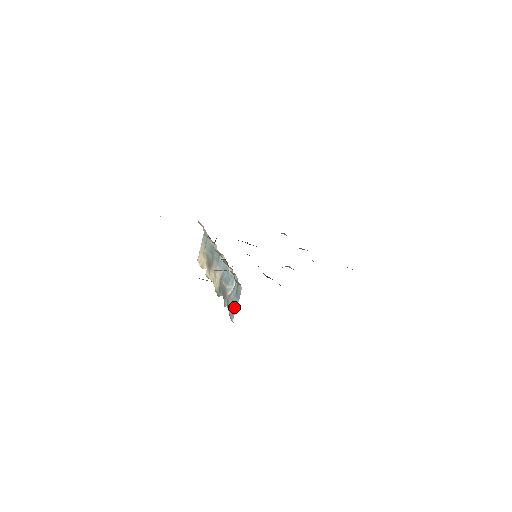
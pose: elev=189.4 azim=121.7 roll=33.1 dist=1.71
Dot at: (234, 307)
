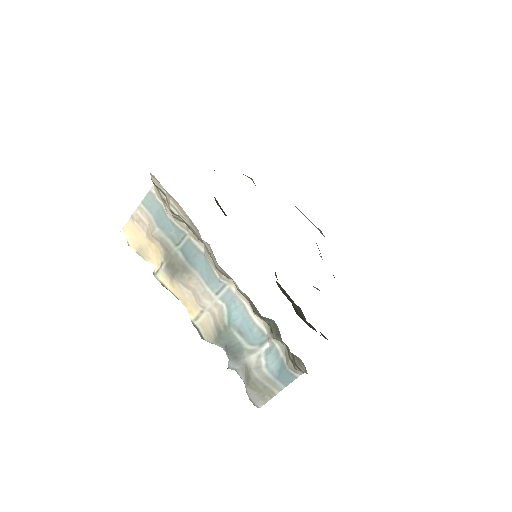
Dot at: (269, 391)
